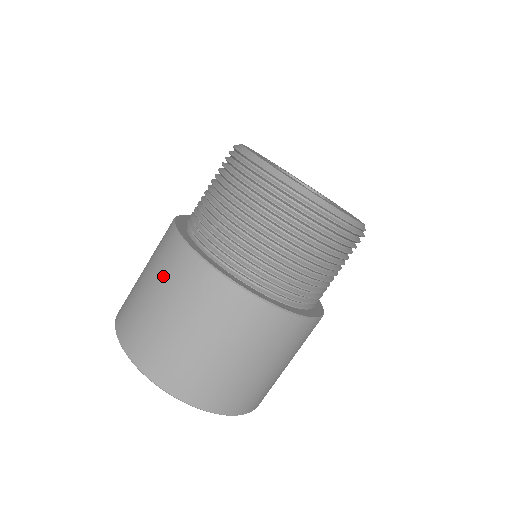
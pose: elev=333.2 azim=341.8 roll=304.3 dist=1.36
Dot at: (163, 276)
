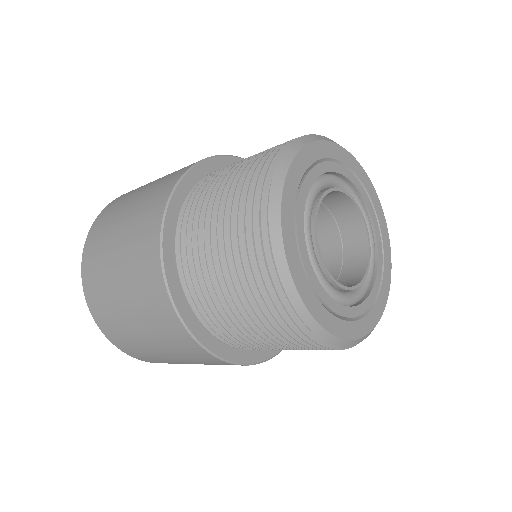
Dot at: (167, 175)
